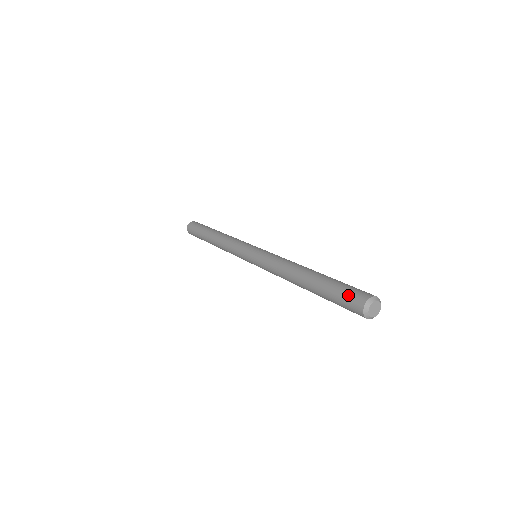
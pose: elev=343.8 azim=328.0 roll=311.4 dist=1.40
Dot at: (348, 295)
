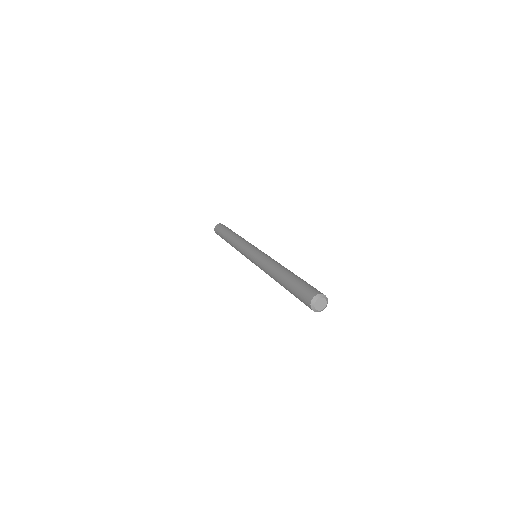
Dot at: (308, 288)
